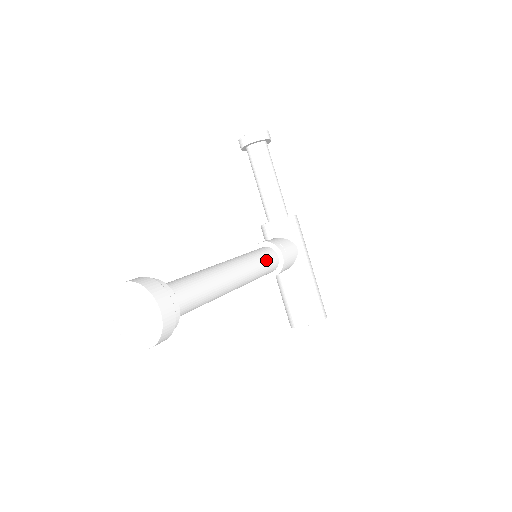
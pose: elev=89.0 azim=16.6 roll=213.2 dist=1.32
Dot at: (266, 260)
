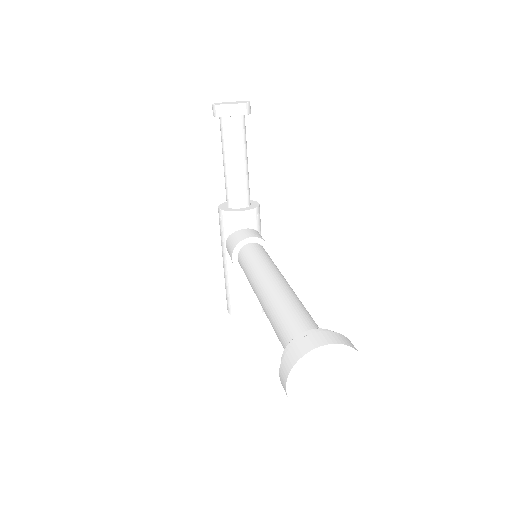
Dot at: occluded
